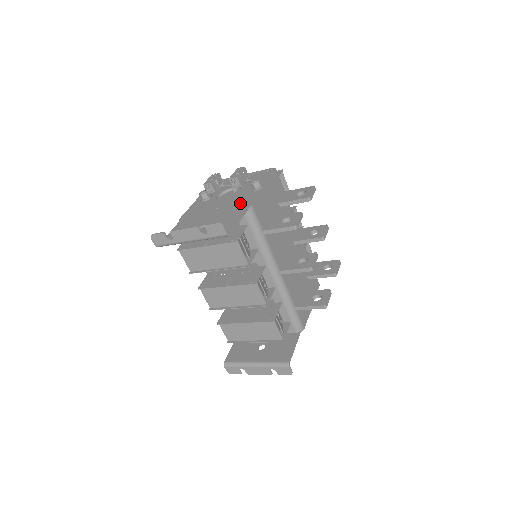
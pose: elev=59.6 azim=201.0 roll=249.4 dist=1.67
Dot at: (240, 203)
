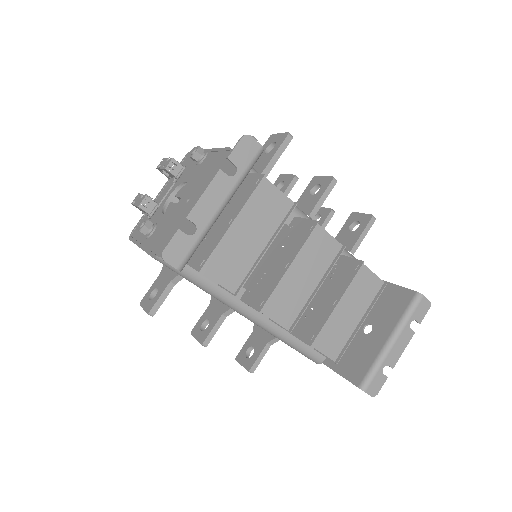
Dot at: (210, 167)
